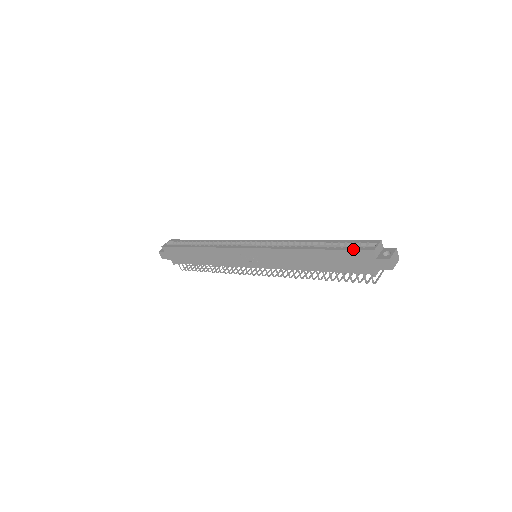
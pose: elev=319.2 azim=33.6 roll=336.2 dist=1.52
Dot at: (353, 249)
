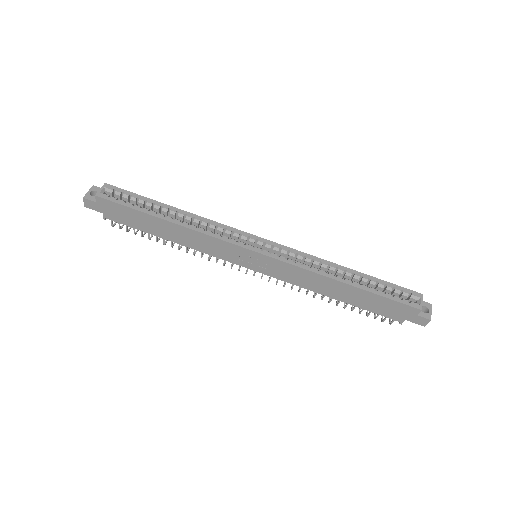
Dot at: (399, 301)
